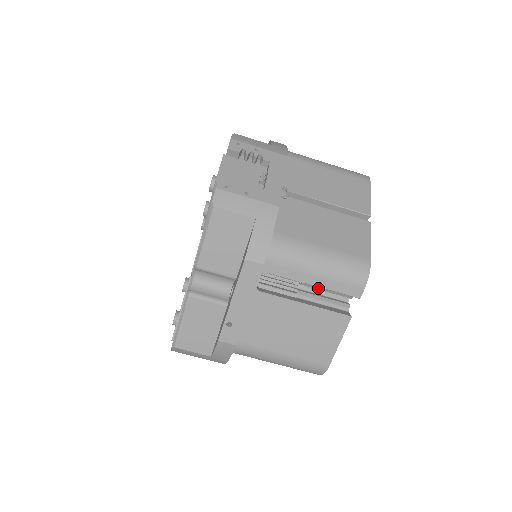
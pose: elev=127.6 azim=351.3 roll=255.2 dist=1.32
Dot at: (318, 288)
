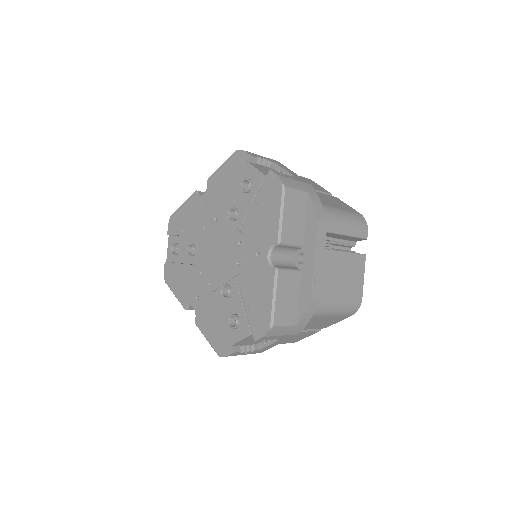
Dot at: (339, 243)
